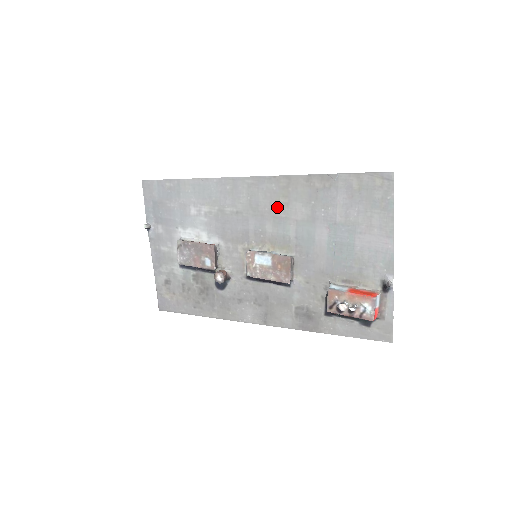
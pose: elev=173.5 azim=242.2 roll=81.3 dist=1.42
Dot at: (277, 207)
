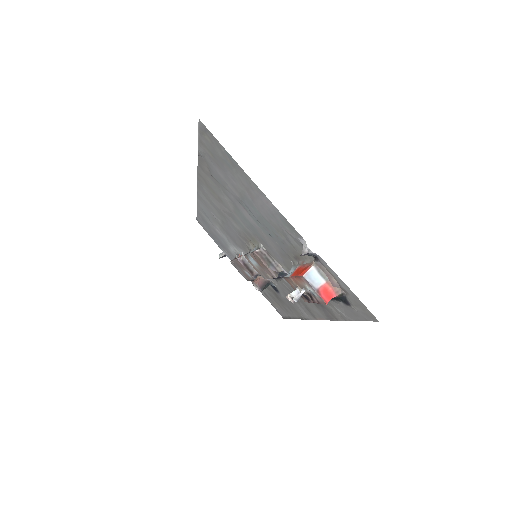
Dot at: (221, 205)
